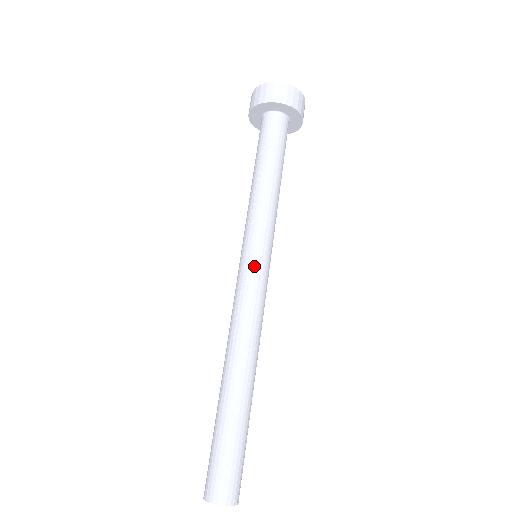
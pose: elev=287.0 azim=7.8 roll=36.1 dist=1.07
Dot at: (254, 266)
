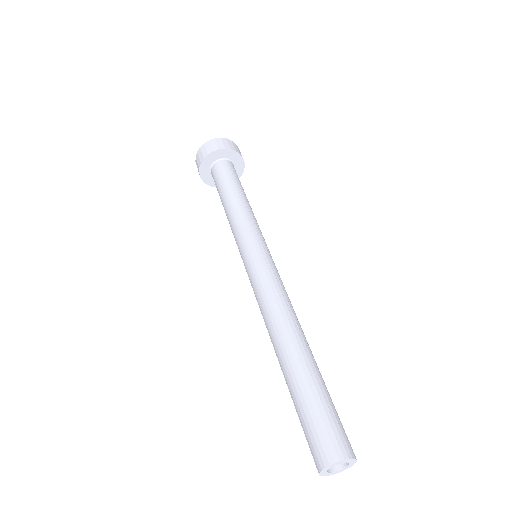
Dot at: (271, 258)
